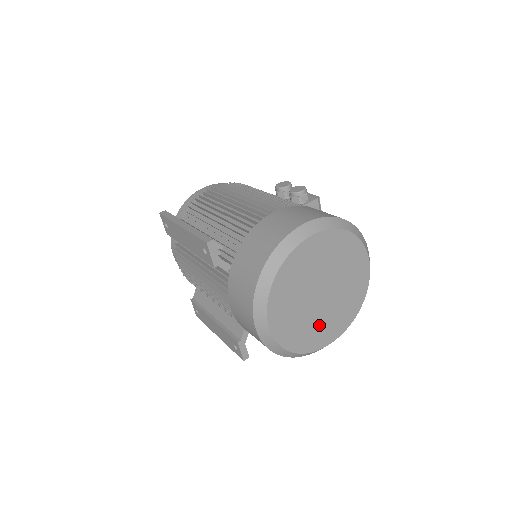
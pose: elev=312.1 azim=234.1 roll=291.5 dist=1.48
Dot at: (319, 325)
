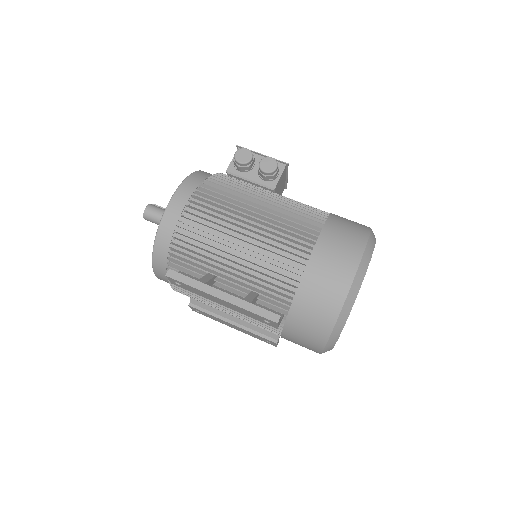
Dot at: occluded
